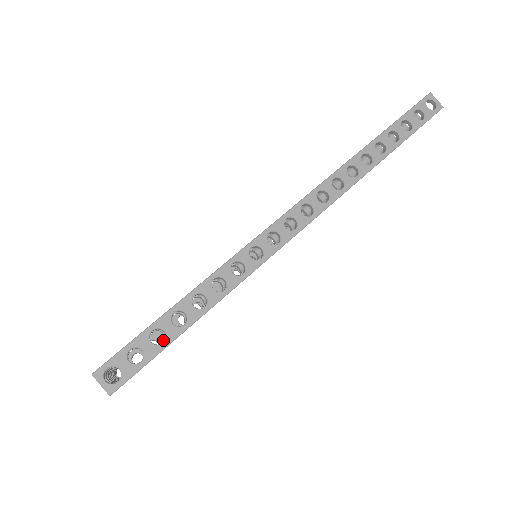
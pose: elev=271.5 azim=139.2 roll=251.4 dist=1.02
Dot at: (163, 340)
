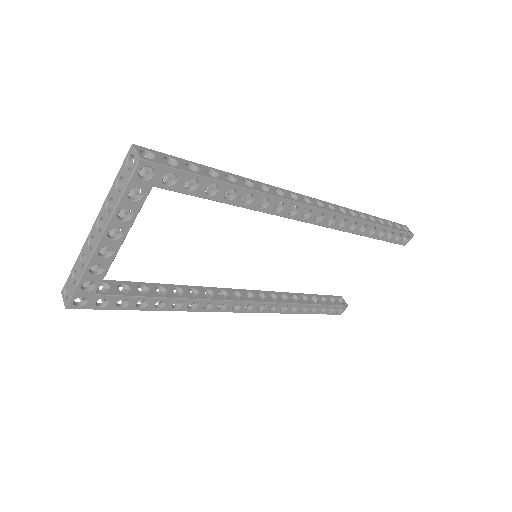
Dot at: (135, 291)
